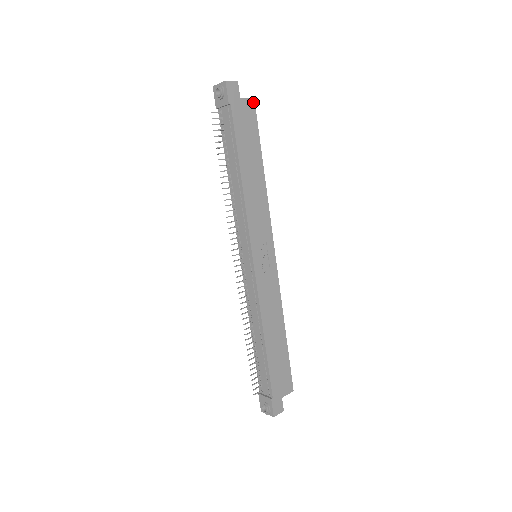
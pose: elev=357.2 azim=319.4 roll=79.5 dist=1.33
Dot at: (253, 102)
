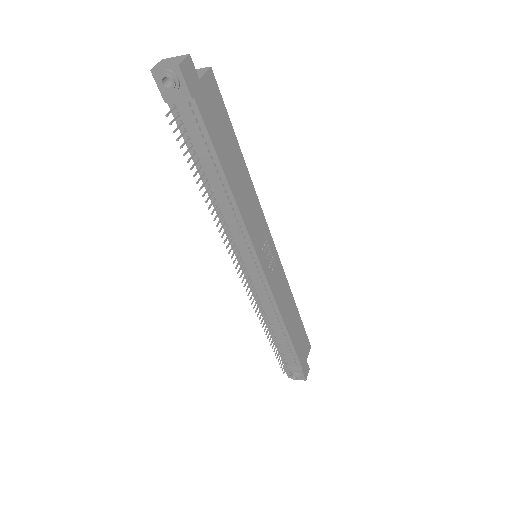
Dot at: (211, 73)
